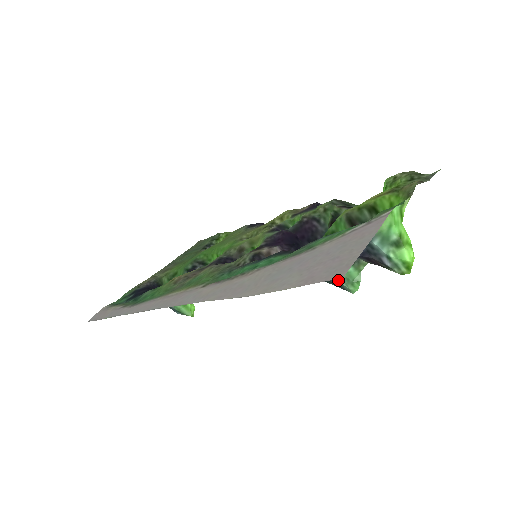
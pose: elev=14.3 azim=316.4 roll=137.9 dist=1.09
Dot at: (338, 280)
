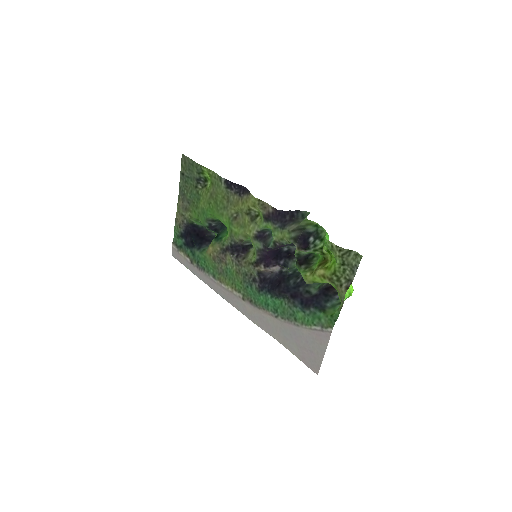
Dot at: occluded
